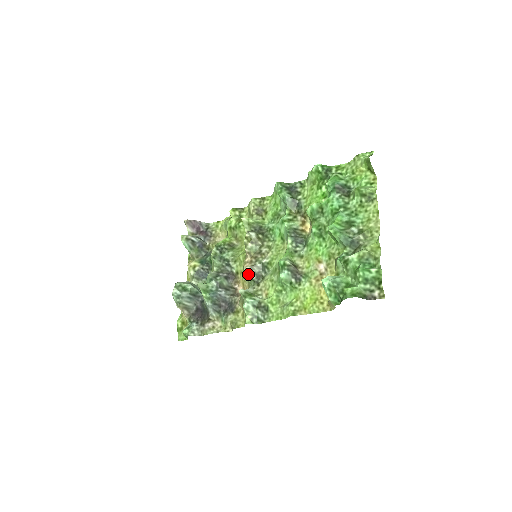
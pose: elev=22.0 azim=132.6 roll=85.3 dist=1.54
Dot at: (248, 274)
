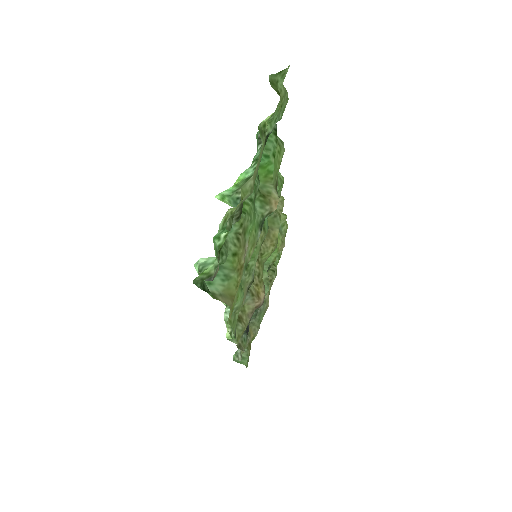
Dot at: occluded
